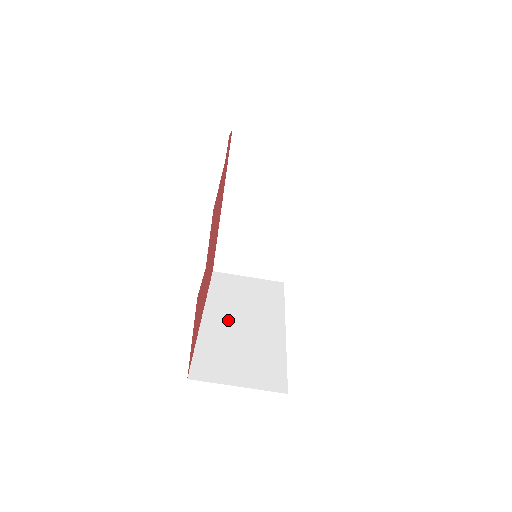
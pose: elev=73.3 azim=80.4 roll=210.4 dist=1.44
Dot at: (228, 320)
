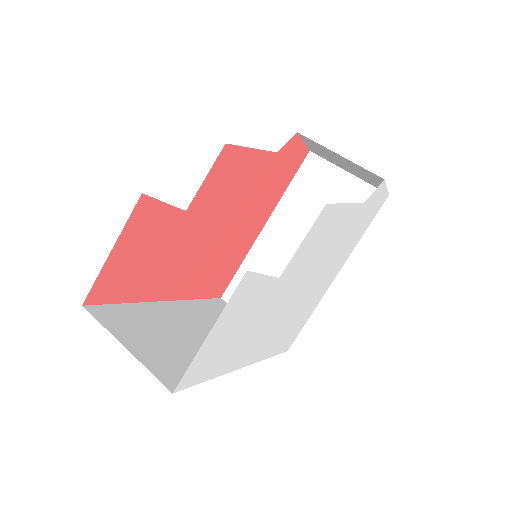
Dot at: (188, 320)
